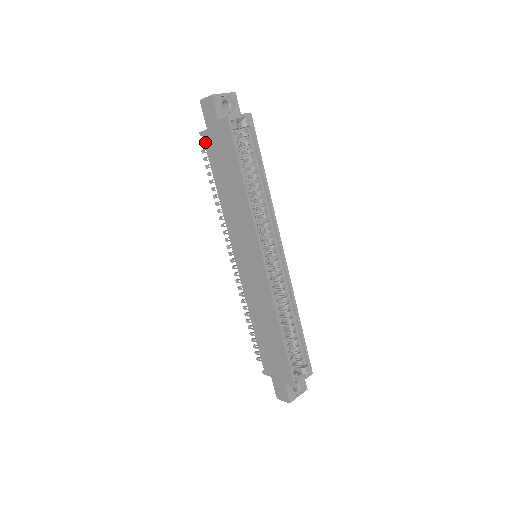
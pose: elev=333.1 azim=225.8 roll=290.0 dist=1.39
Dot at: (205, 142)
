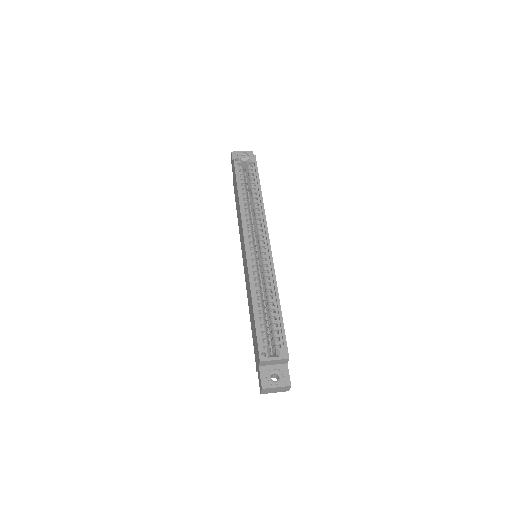
Dot at: occluded
